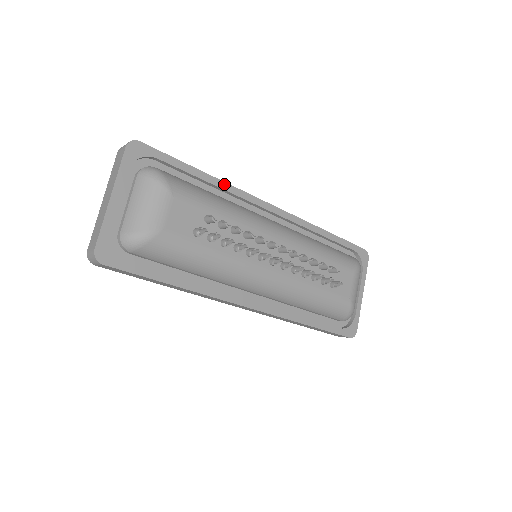
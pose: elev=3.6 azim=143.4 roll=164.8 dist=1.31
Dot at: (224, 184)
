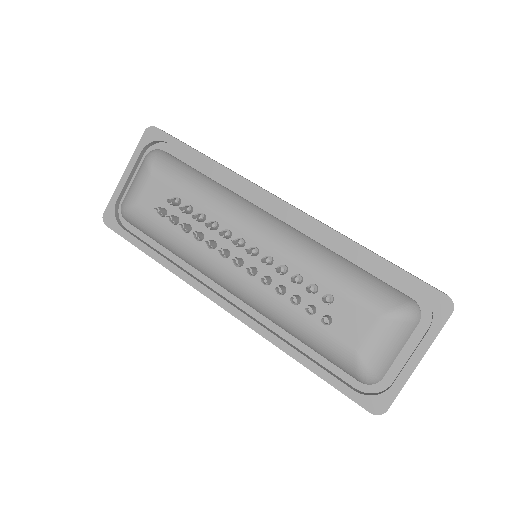
Dot at: (226, 170)
